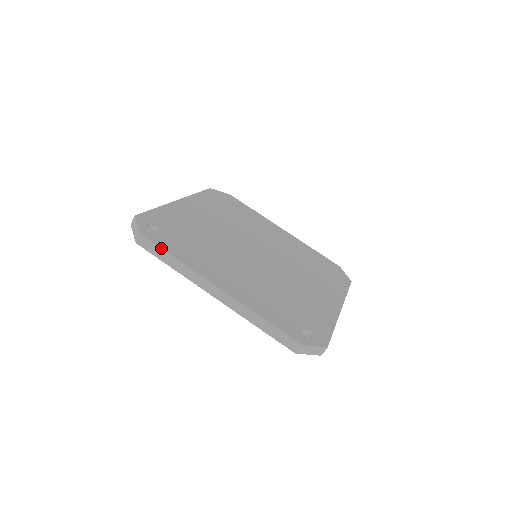
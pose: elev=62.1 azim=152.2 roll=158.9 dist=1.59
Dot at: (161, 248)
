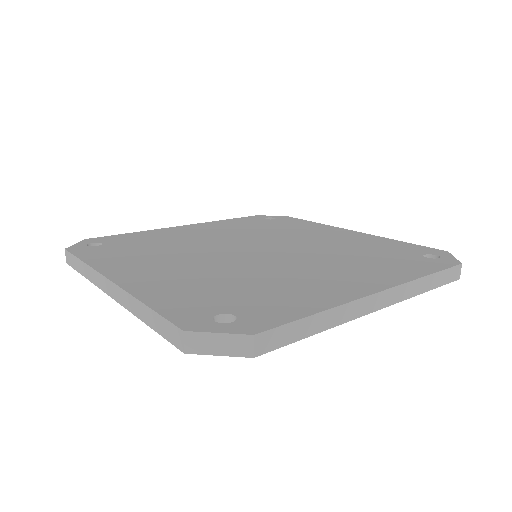
Dot at: (75, 256)
